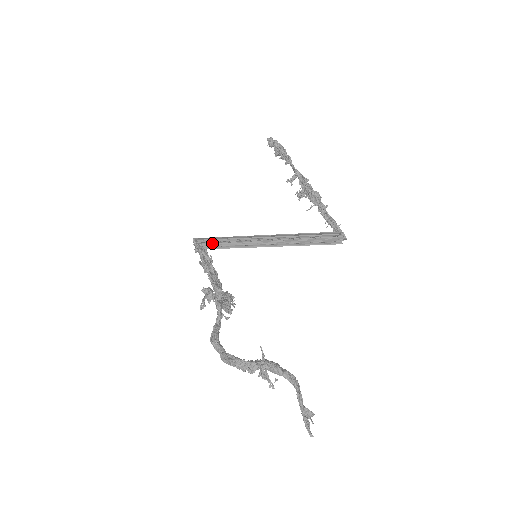
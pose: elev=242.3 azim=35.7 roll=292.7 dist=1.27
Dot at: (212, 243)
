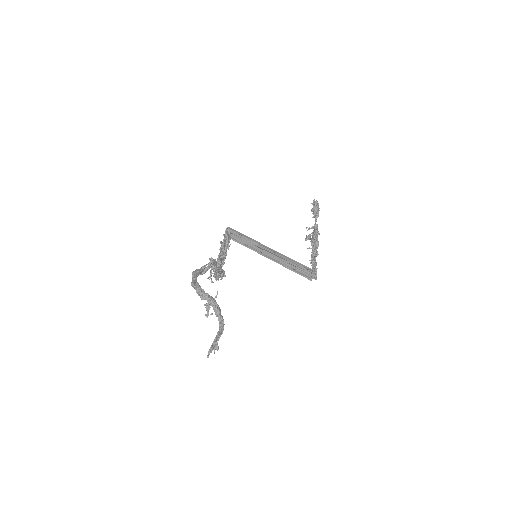
Dot at: (237, 237)
